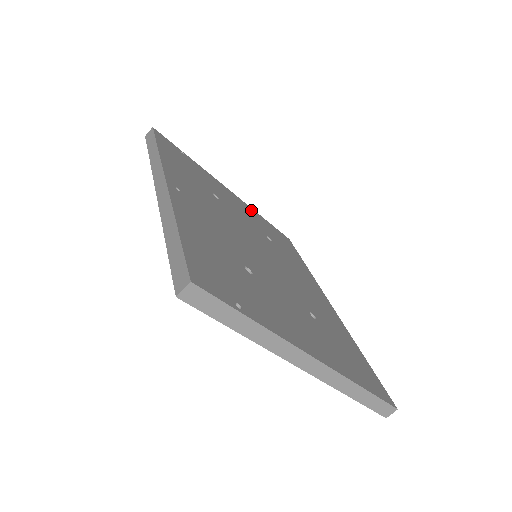
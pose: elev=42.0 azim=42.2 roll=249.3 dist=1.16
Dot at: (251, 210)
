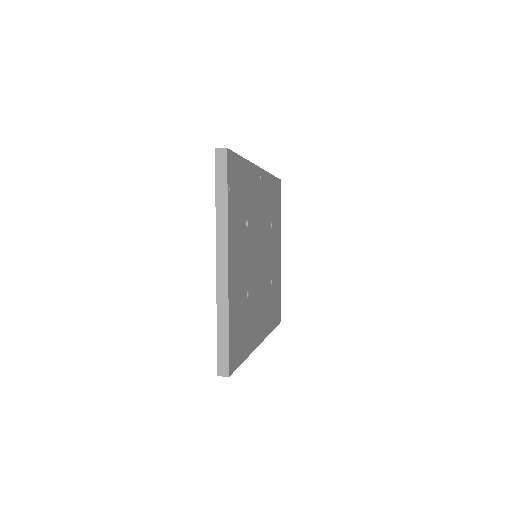
Dot at: occluded
